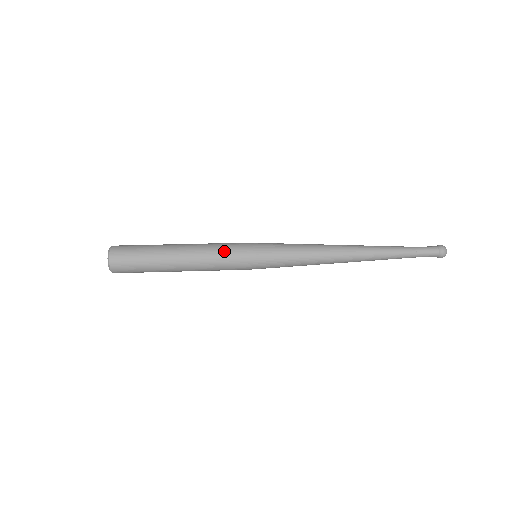
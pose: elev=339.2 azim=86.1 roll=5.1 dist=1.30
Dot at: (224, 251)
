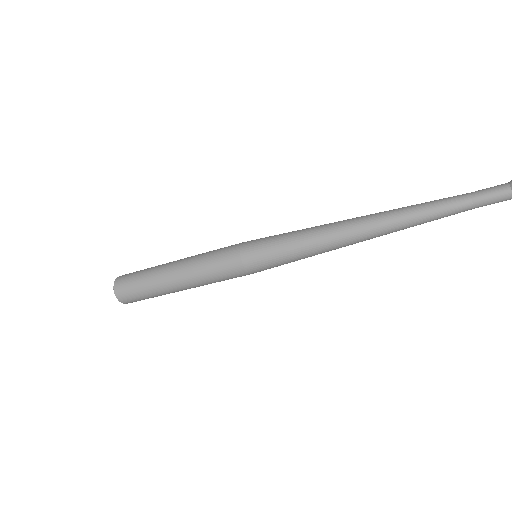
Dot at: (216, 251)
